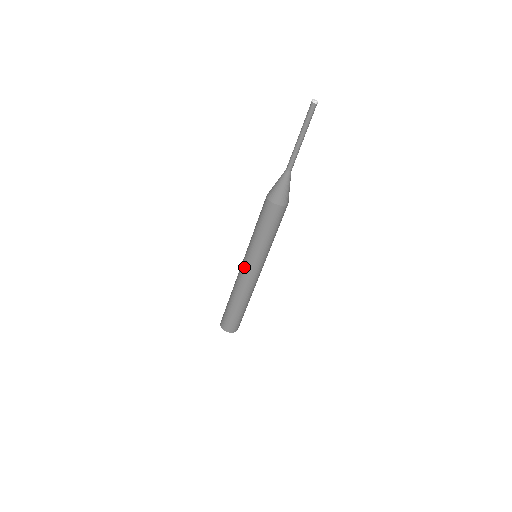
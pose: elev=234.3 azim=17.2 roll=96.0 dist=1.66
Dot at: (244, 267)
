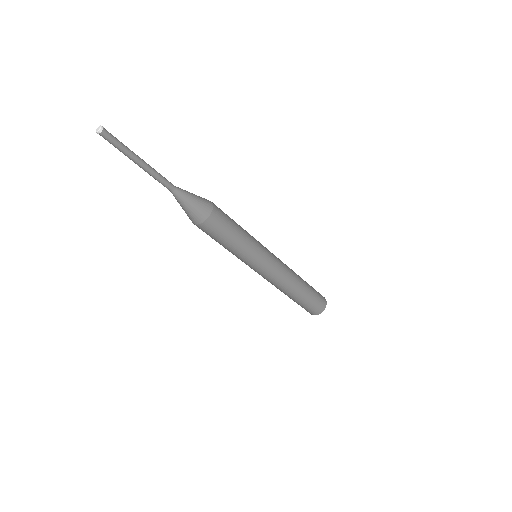
Dot at: occluded
